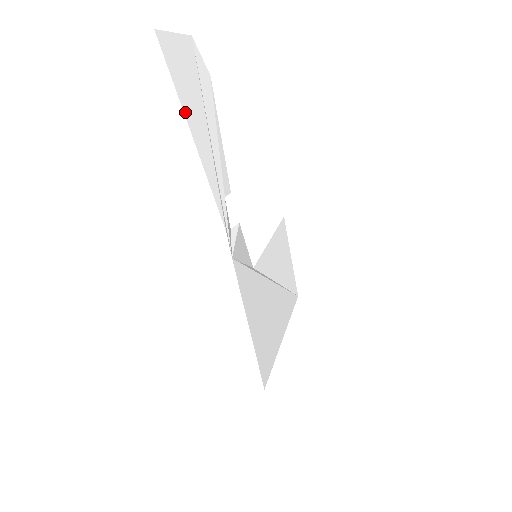
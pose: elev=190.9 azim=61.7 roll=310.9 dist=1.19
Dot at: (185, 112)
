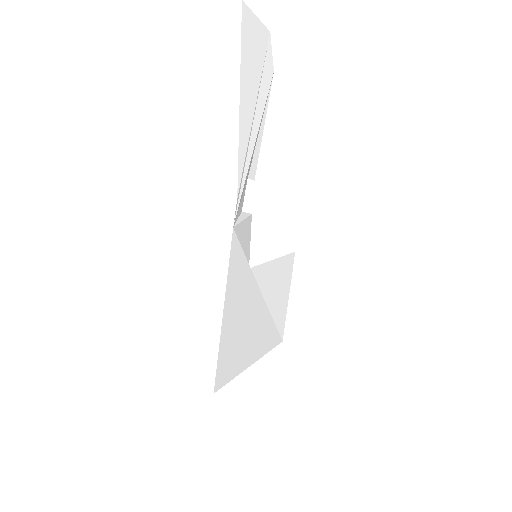
Dot at: (241, 76)
